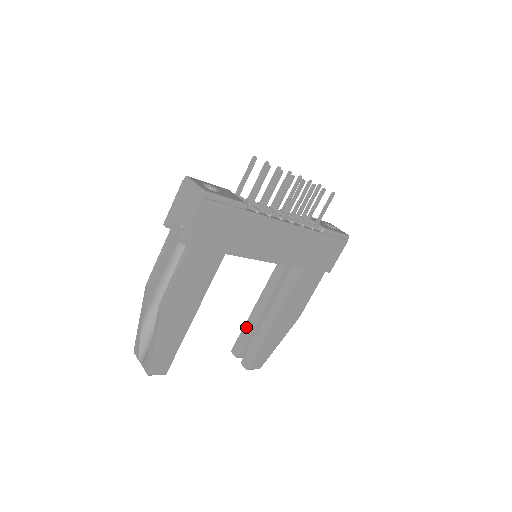
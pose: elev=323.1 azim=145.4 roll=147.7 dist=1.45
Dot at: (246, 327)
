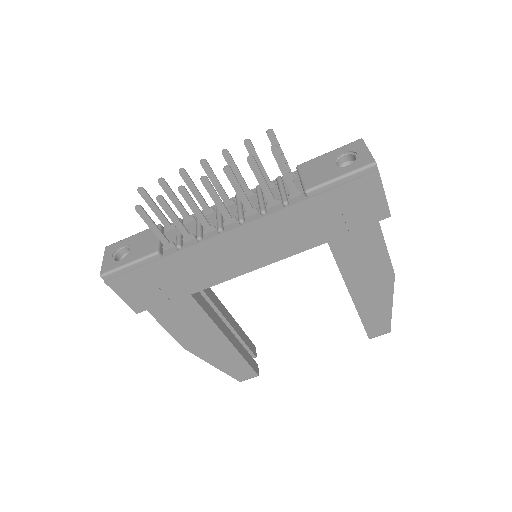
Dot at: occluded
